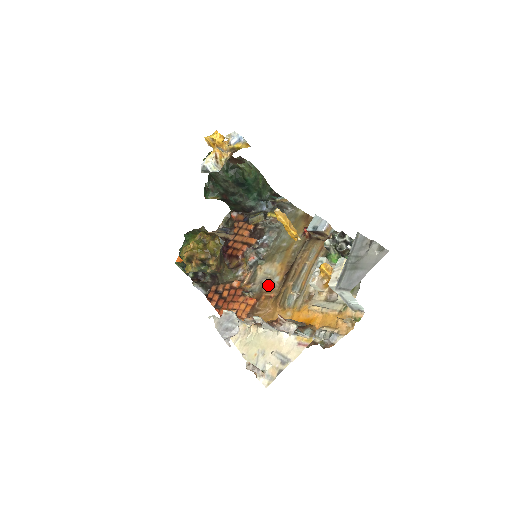
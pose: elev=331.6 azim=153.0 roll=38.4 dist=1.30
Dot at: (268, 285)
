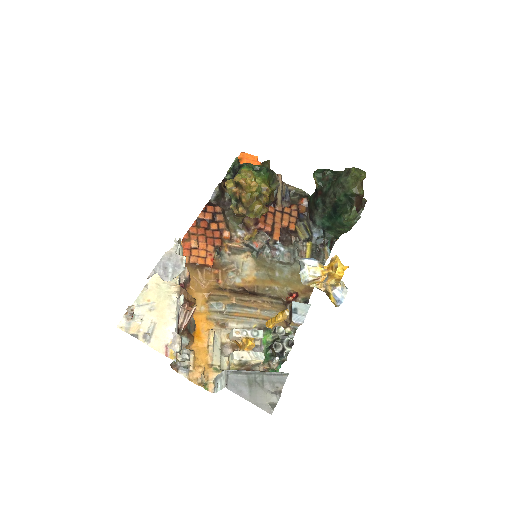
Dot at: (230, 272)
